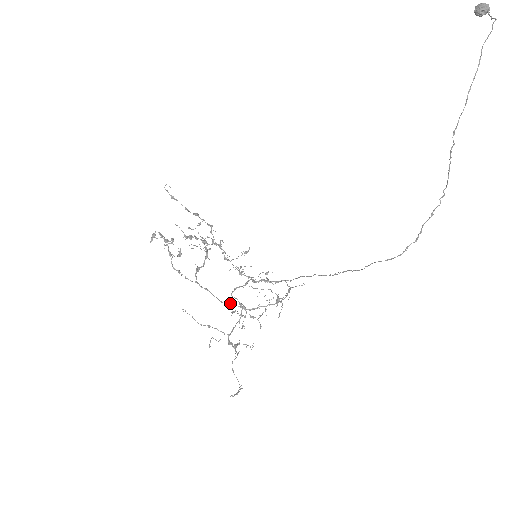
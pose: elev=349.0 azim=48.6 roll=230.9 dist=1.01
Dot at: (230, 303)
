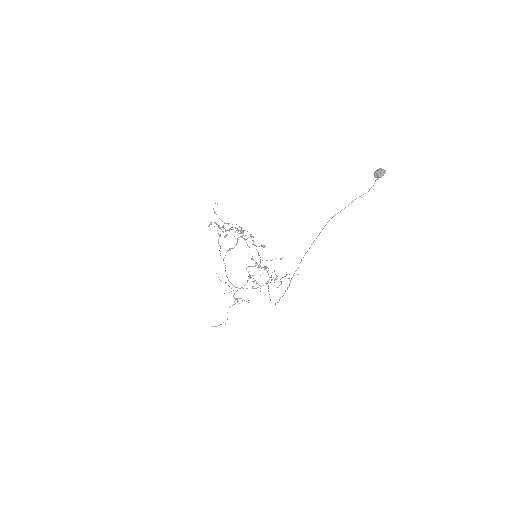
Dot at: occluded
